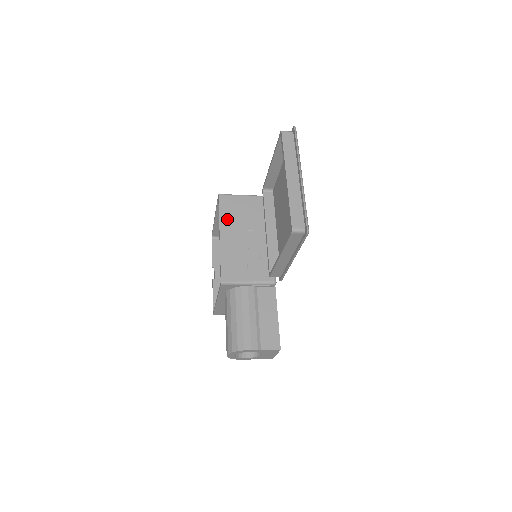
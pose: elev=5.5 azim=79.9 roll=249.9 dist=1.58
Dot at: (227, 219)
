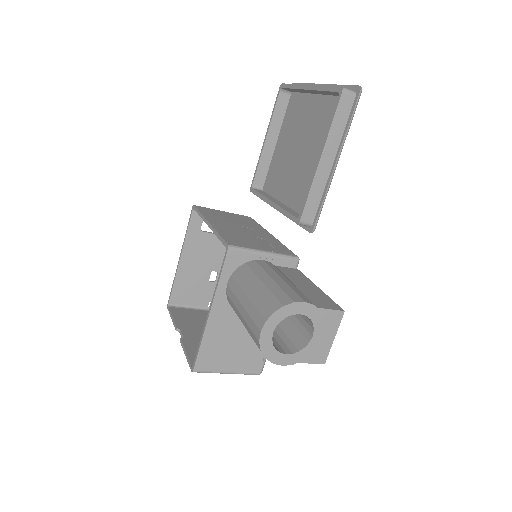
Dot at: (212, 216)
